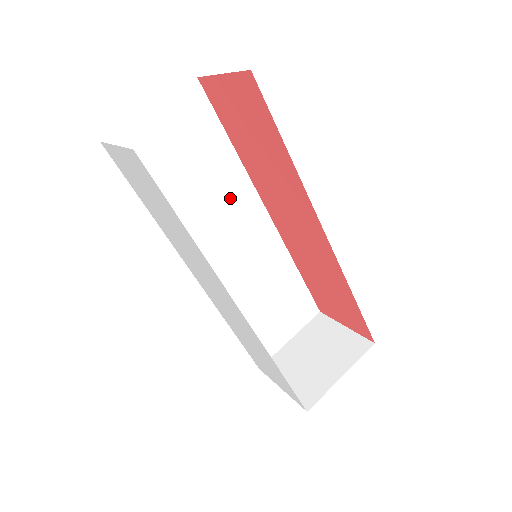
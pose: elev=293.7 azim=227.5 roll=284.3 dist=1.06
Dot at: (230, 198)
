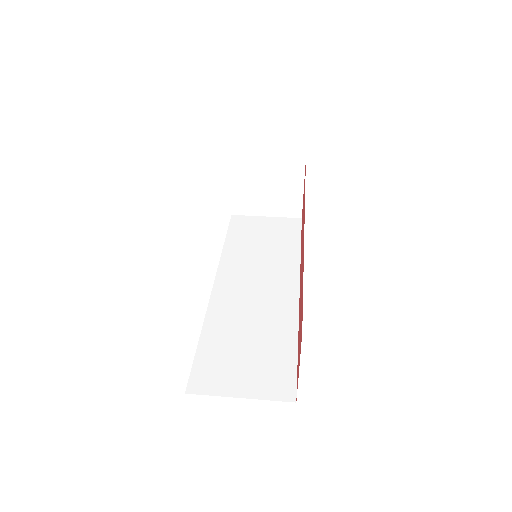
Dot at: (277, 265)
